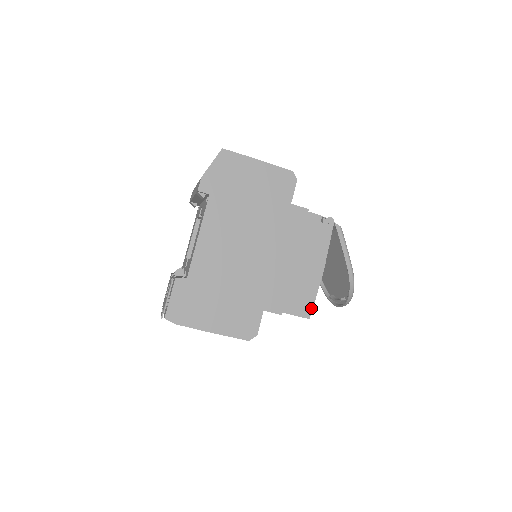
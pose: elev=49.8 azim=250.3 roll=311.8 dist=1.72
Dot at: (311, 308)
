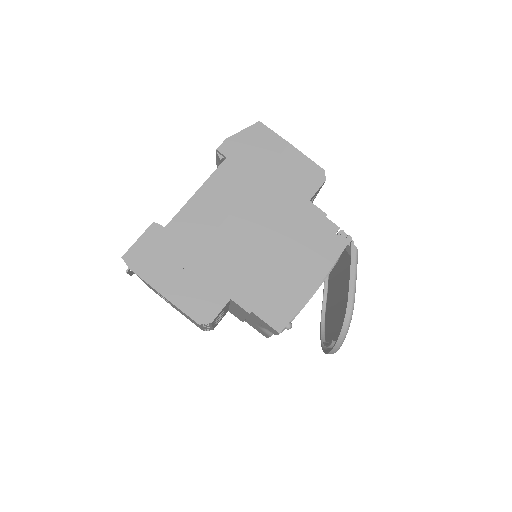
Dot at: (287, 322)
